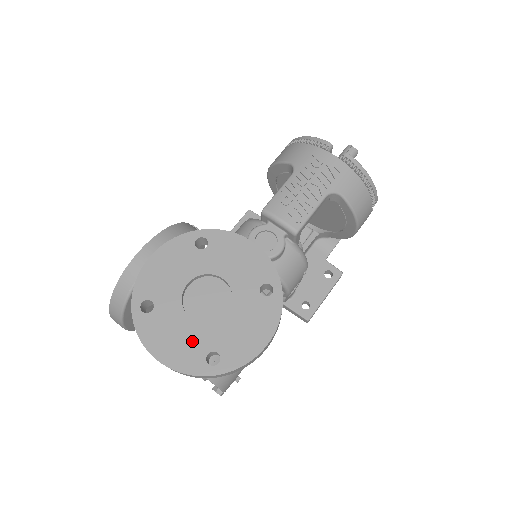
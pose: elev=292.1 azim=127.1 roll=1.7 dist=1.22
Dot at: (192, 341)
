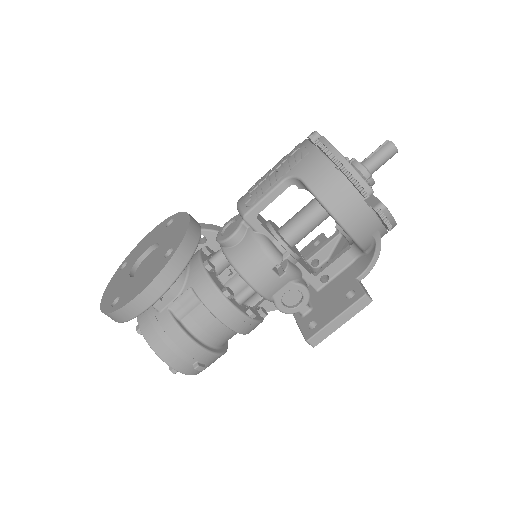
Dot at: (119, 289)
